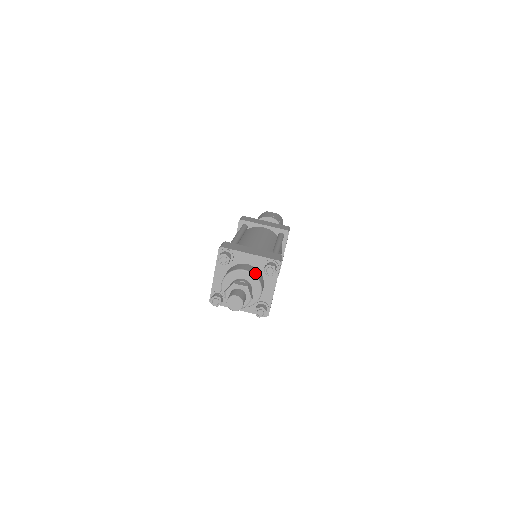
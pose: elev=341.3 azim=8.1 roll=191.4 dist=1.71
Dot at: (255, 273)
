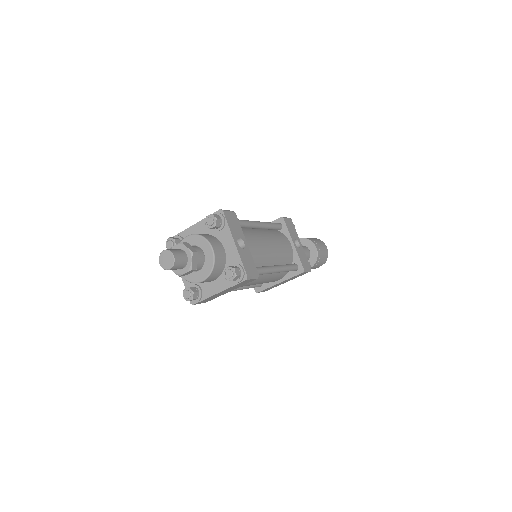
Dot at: (199, 234)
